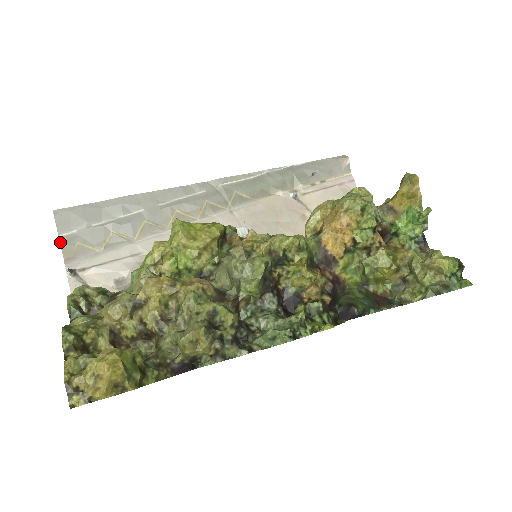
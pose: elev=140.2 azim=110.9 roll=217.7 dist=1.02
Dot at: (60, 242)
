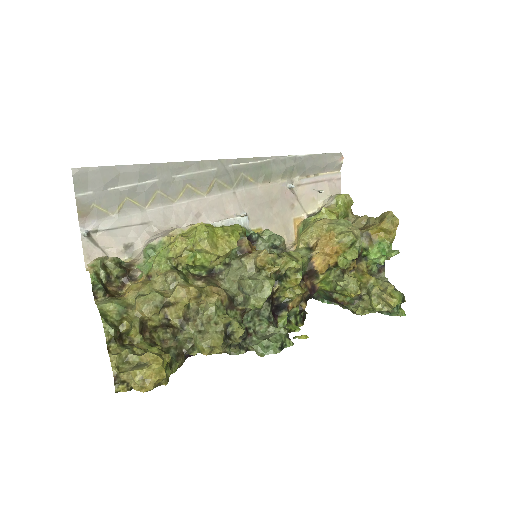
Dot at: (76, 202)
